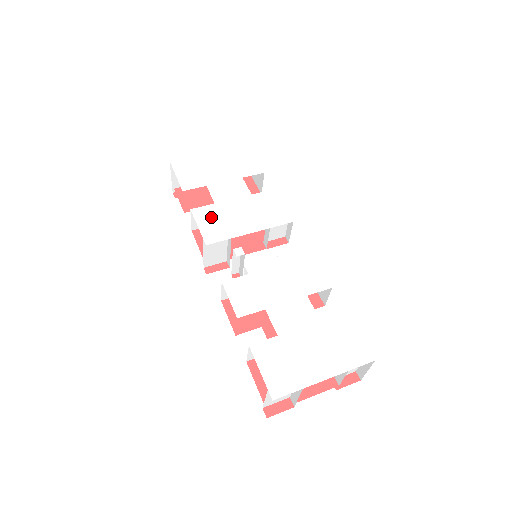
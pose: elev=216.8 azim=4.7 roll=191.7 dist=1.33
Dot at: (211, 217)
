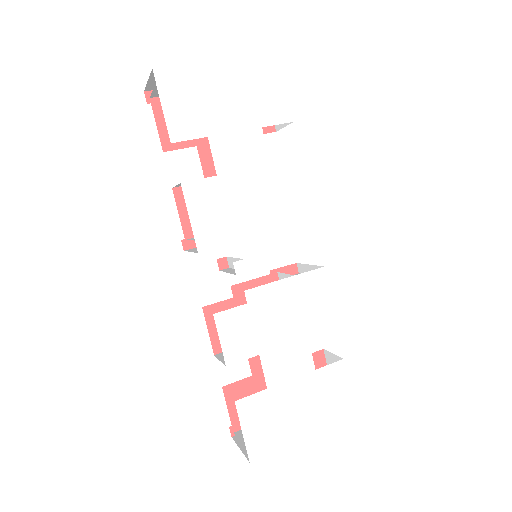
Dot at: (209, 202)
